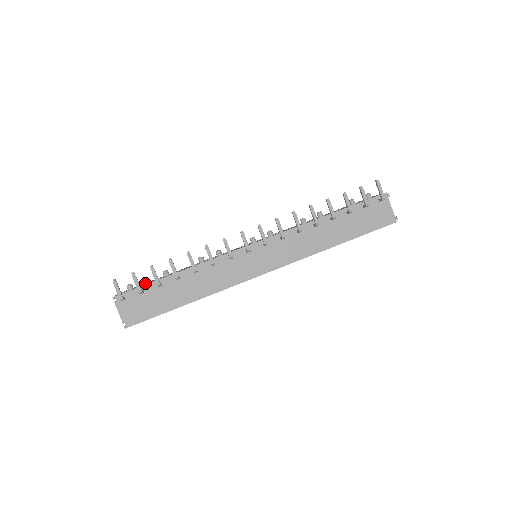
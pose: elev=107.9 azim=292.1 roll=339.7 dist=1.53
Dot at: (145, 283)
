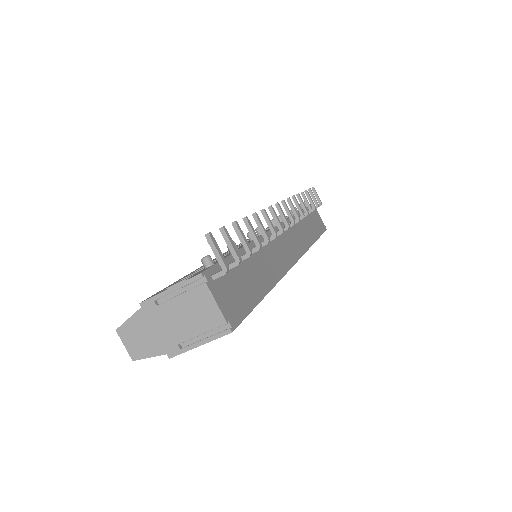
Dot at: (177, 281)
